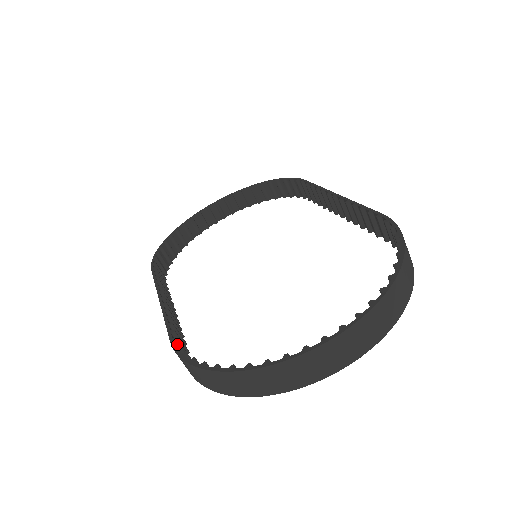
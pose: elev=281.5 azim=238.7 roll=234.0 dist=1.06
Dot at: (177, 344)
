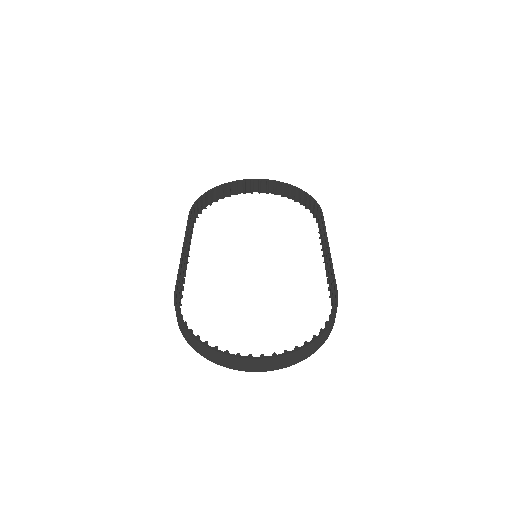
Dot at: (178, 295)
